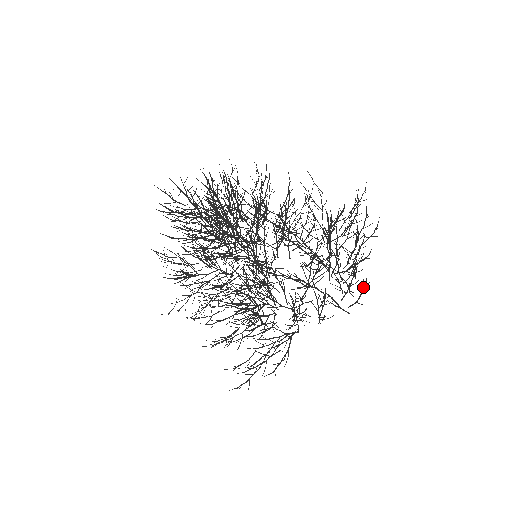
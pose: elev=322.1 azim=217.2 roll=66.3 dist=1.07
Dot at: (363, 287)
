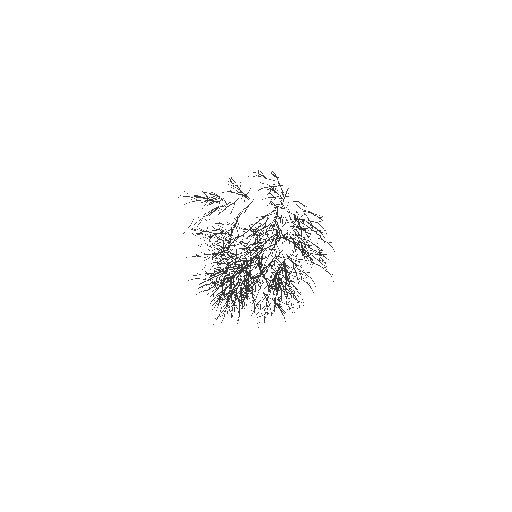
Dot at: (272, 174)
